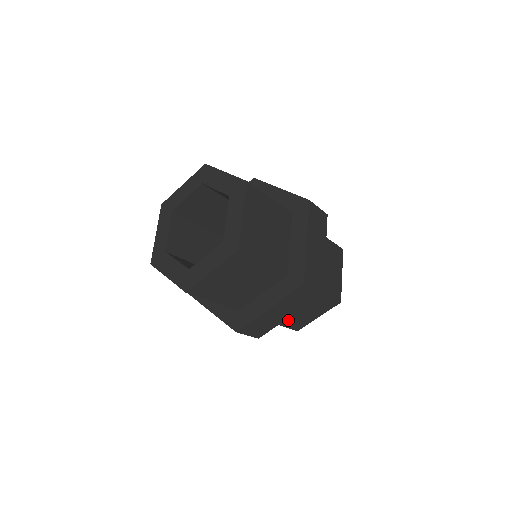
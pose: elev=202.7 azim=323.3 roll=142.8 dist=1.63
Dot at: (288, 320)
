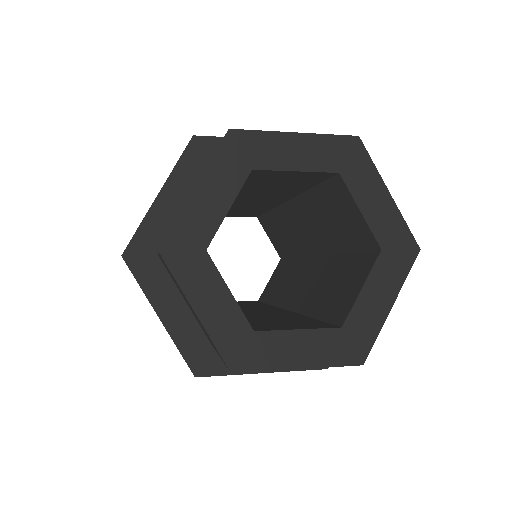
Dot at: occluded
